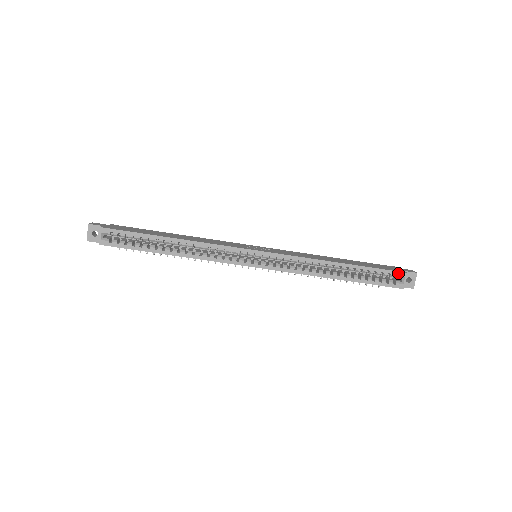
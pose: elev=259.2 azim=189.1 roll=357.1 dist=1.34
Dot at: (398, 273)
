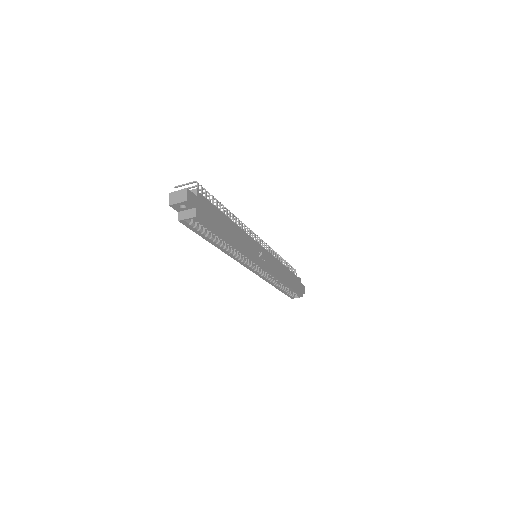
Dot at: (300, 296)
